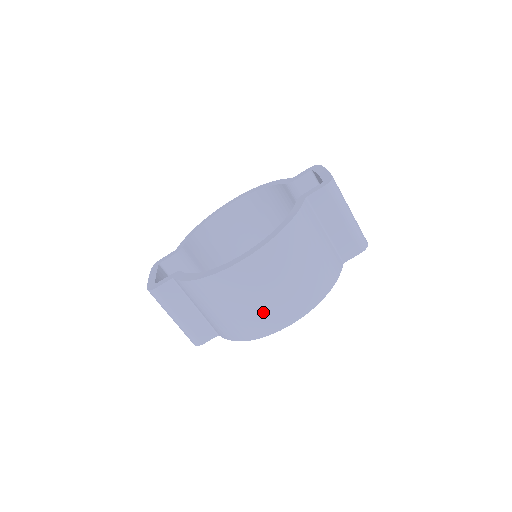
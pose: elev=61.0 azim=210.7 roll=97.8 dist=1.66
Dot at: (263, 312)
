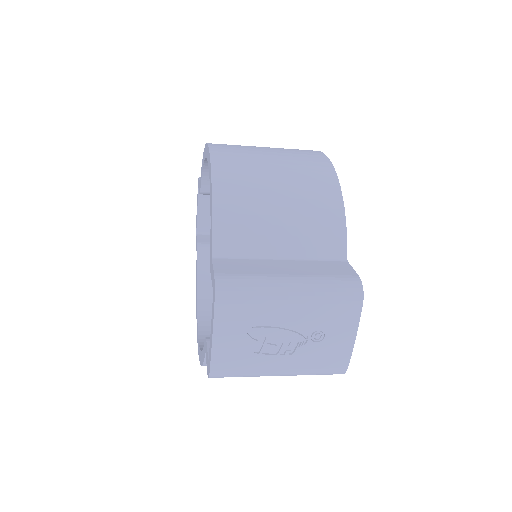
Dot at: occluded
